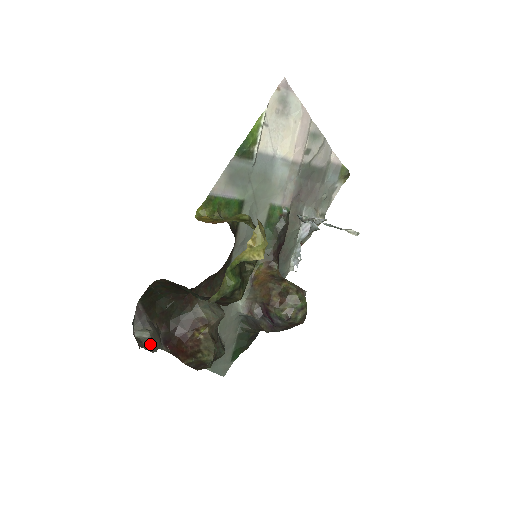
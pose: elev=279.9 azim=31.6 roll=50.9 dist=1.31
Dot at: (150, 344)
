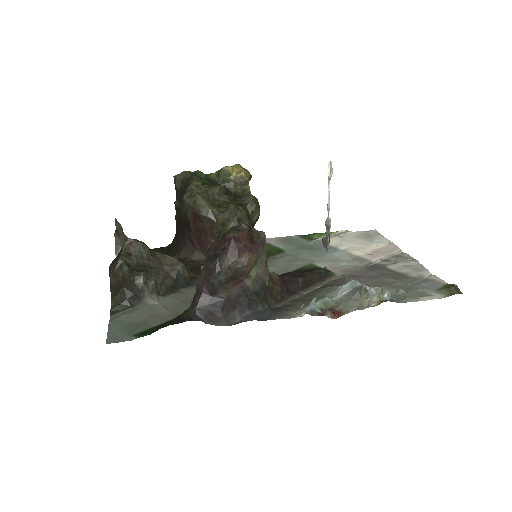
Dot at: (121, 235)
